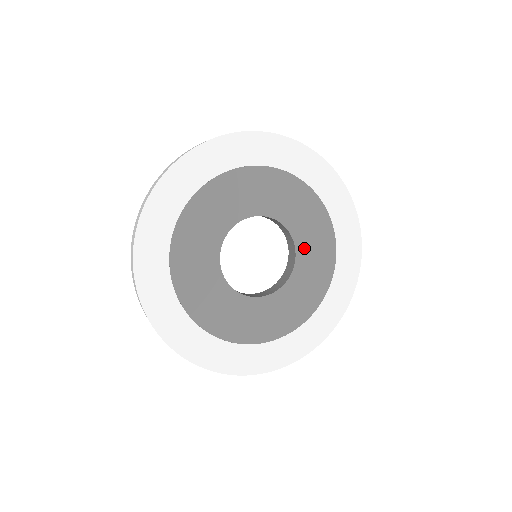
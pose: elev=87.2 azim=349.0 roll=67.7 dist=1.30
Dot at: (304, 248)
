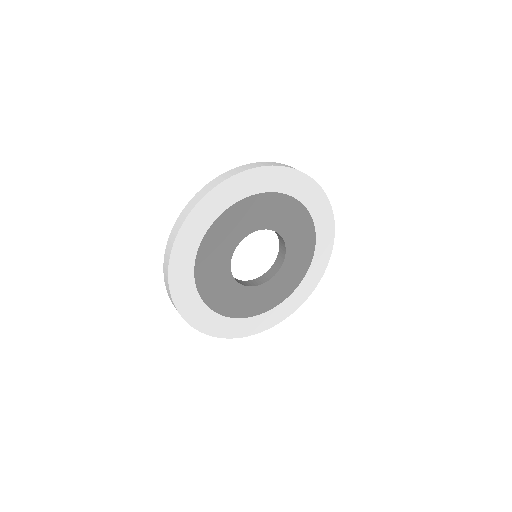
Dot at: (292, 250)
